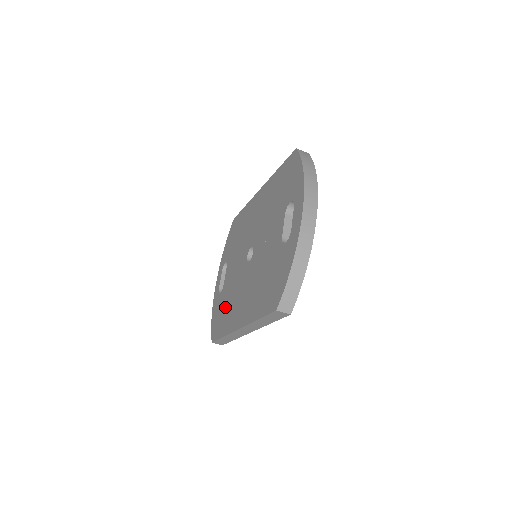
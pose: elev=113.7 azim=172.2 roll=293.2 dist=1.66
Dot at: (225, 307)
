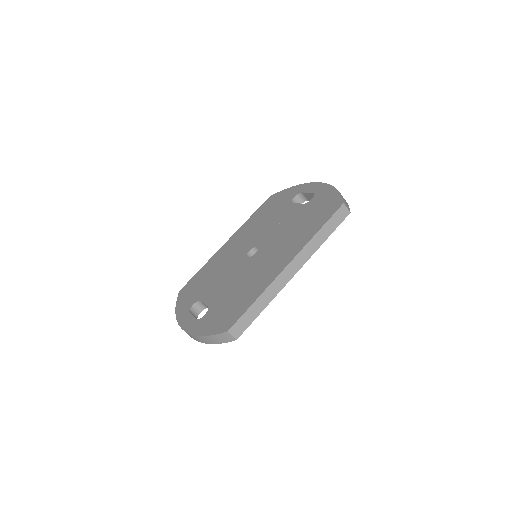
Dot at: (234, 298)
